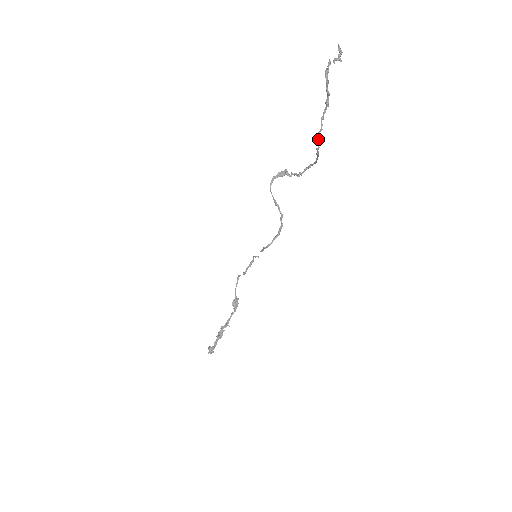
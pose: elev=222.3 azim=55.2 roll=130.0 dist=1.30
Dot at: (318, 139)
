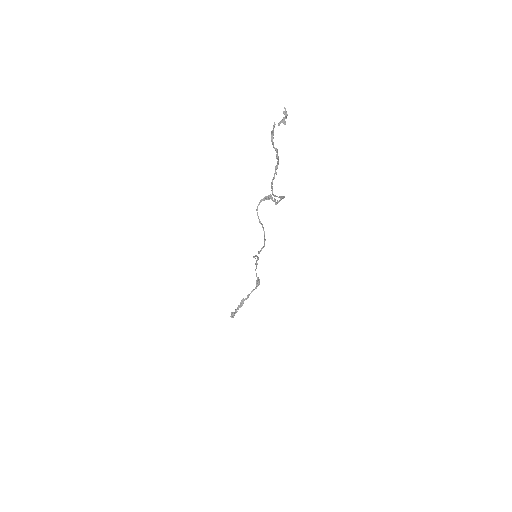
Dot at: (271, 186)
